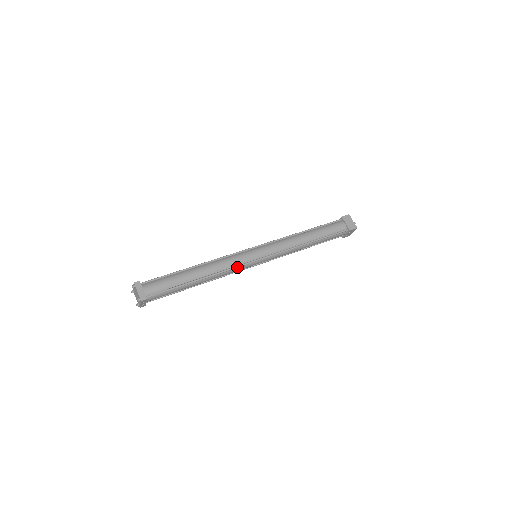
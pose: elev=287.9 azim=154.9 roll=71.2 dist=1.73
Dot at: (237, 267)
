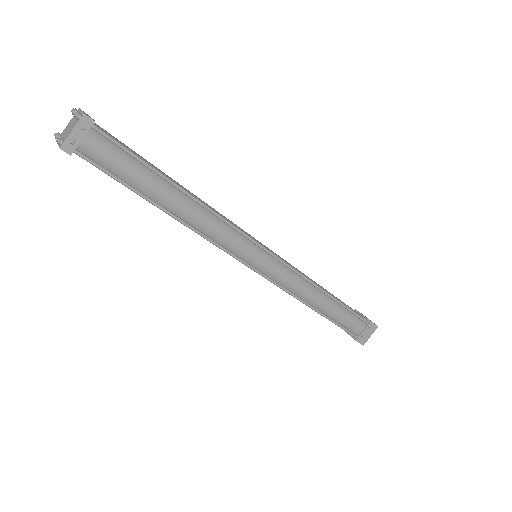
Dot at: (237, 228)
